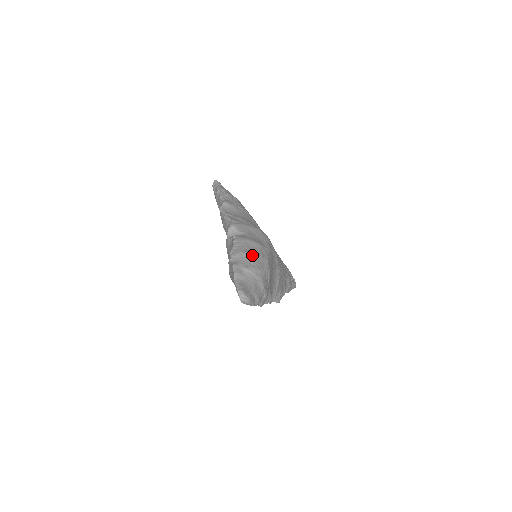
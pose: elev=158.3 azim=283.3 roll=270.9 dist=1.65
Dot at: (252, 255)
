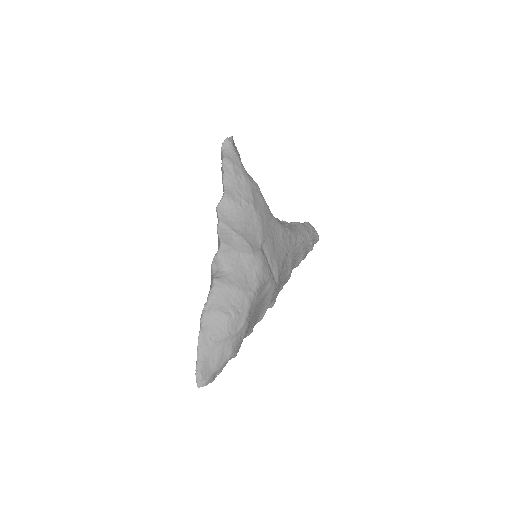
Dot at: (226, 316)
